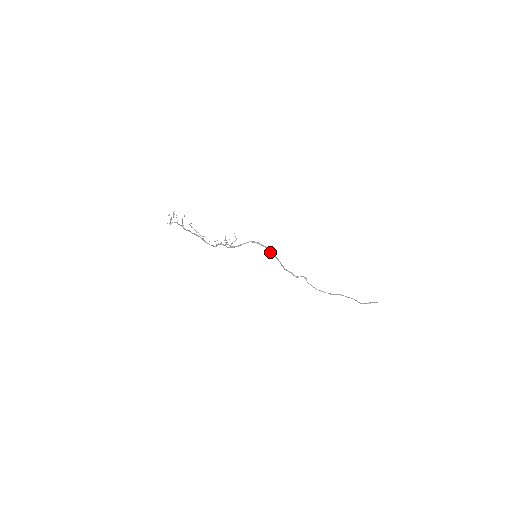
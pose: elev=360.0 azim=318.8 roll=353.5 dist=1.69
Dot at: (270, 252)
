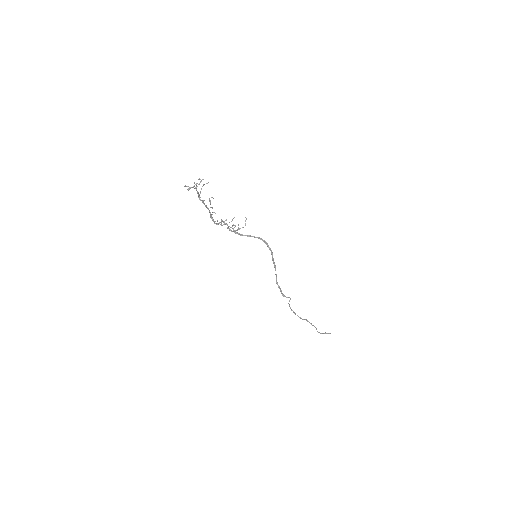
Dot at: (273, 258)
